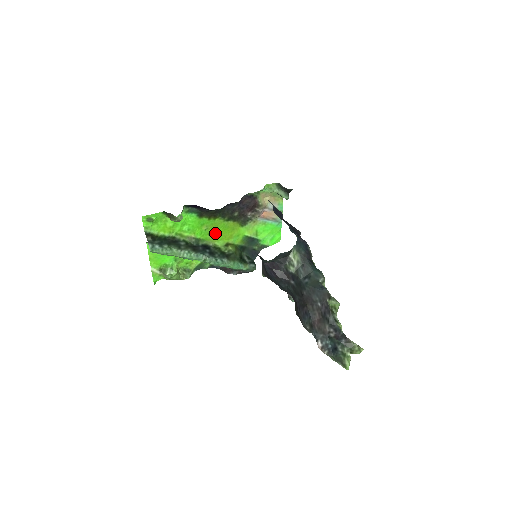
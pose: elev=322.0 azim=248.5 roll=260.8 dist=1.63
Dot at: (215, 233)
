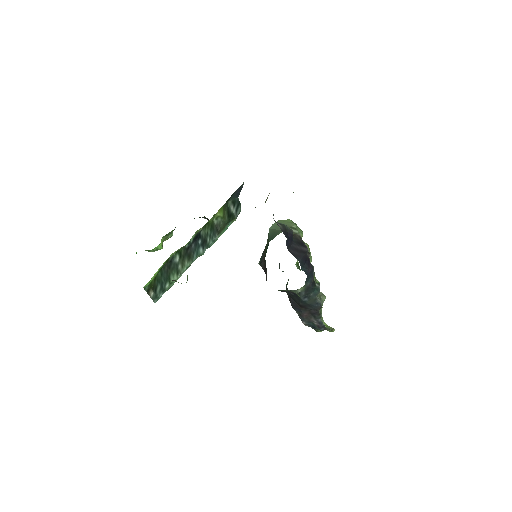
Dot at: occluded
